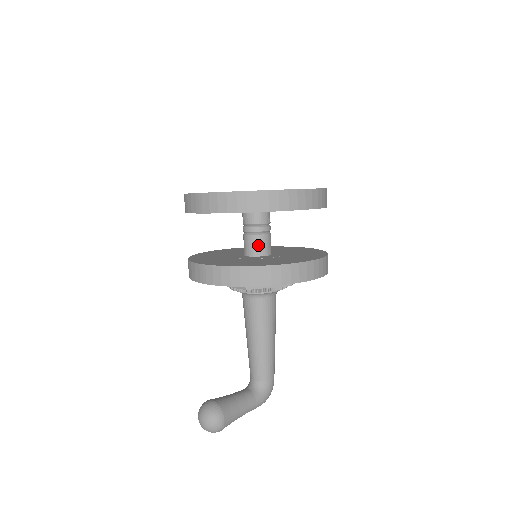
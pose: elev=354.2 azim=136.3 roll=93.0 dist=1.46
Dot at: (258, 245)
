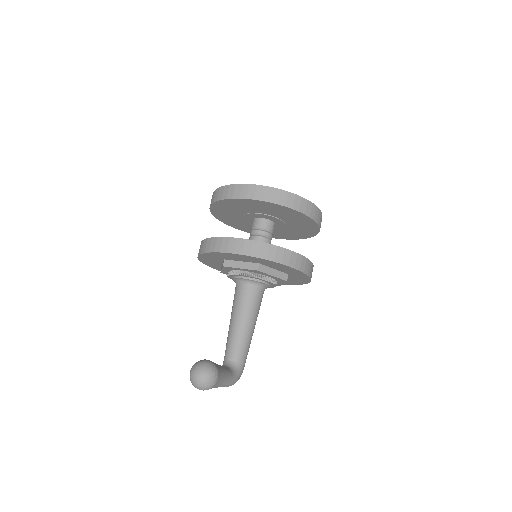
Dot at: occluded
